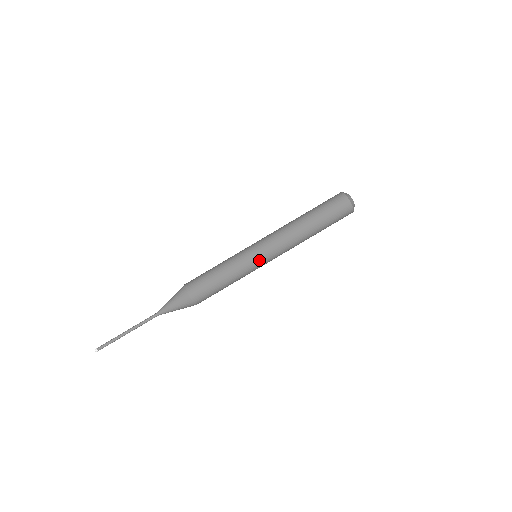
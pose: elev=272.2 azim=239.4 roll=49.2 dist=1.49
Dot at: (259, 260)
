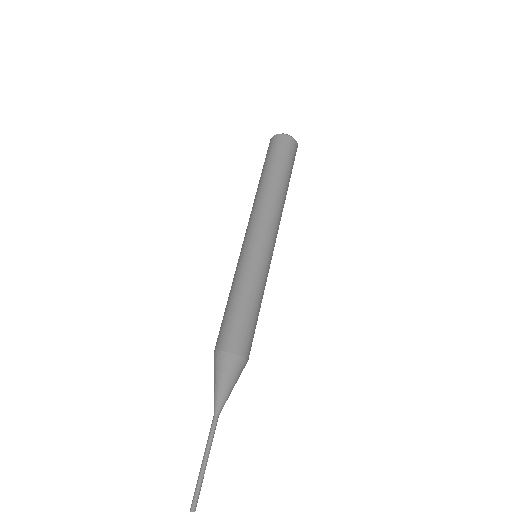
Dot at: (269, 255)
